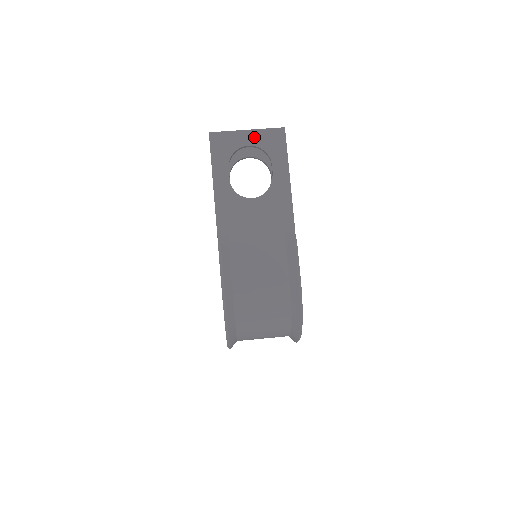
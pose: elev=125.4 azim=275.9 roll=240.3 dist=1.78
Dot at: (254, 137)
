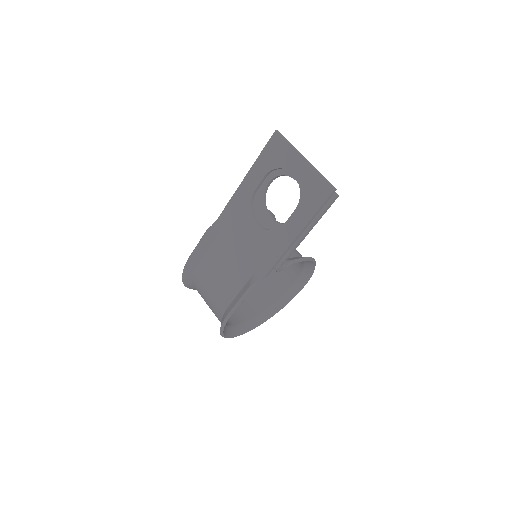
Dot at: (303, 171)
